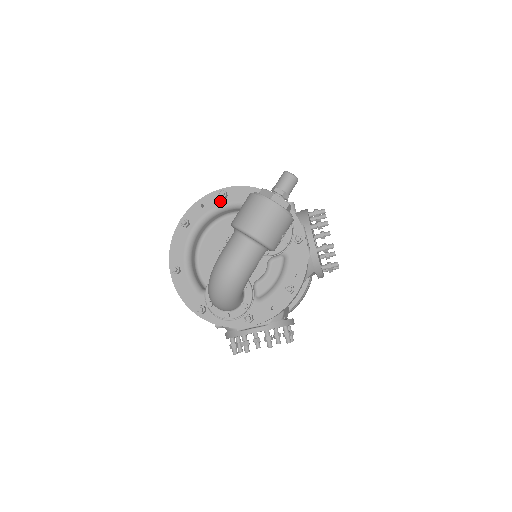
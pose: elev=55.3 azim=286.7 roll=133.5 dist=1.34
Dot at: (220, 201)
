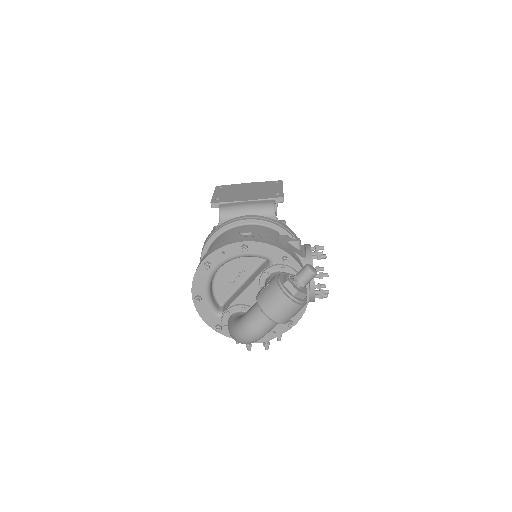
Dot at: (241, 252)
